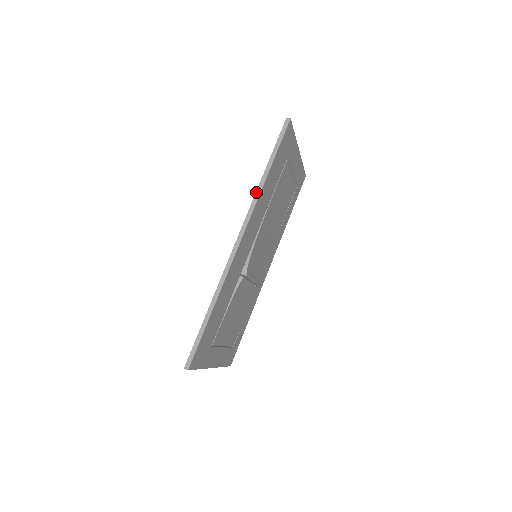
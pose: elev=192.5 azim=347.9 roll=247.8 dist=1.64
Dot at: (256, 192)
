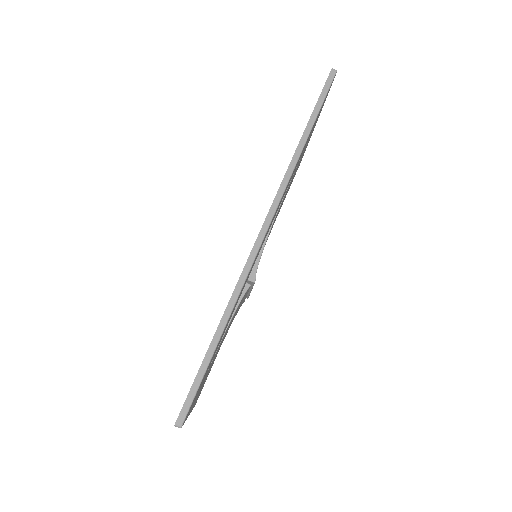
Dot at: (290, 163)
